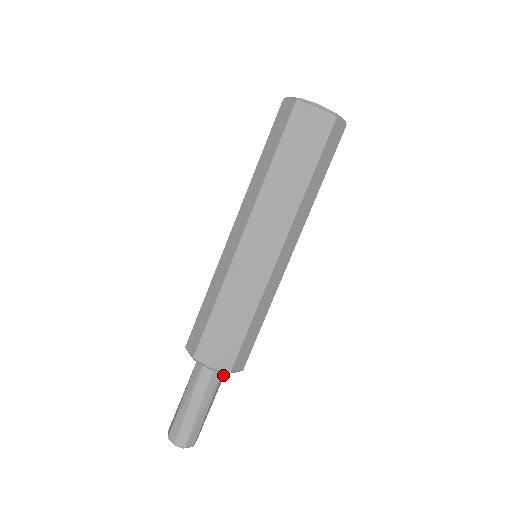
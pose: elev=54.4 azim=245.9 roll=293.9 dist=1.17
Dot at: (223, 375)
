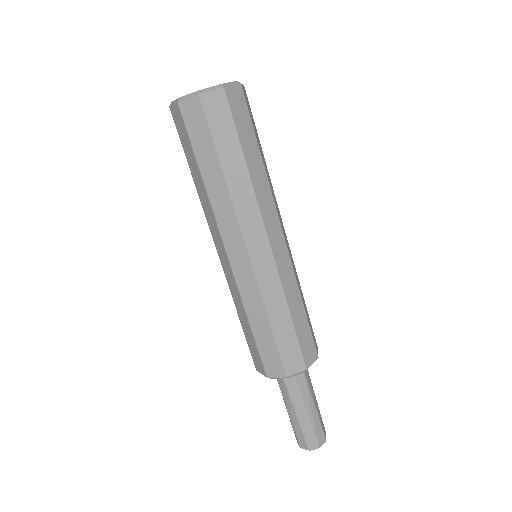
Dot at: (301, 376)
